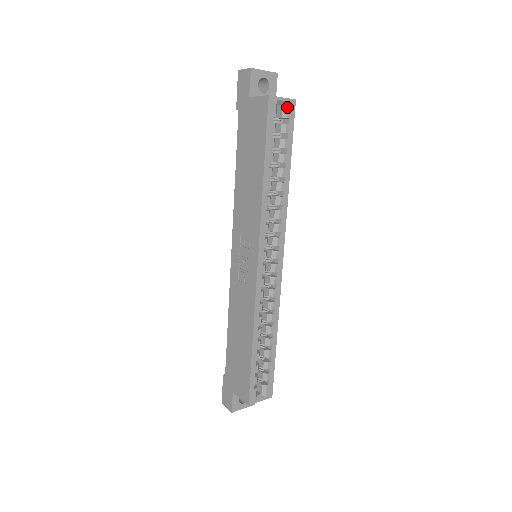
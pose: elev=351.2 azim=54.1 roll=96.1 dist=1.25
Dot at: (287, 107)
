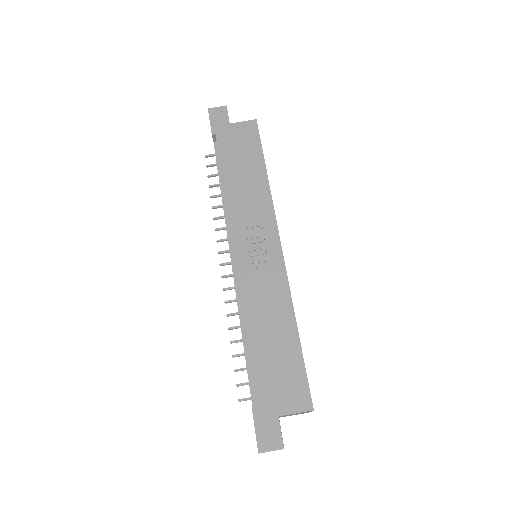
Dot at: occluded
